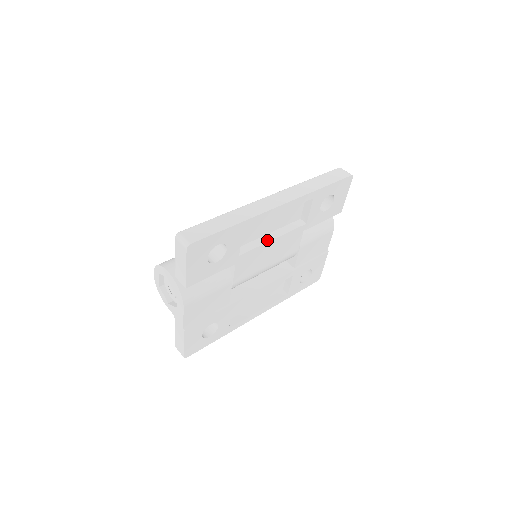
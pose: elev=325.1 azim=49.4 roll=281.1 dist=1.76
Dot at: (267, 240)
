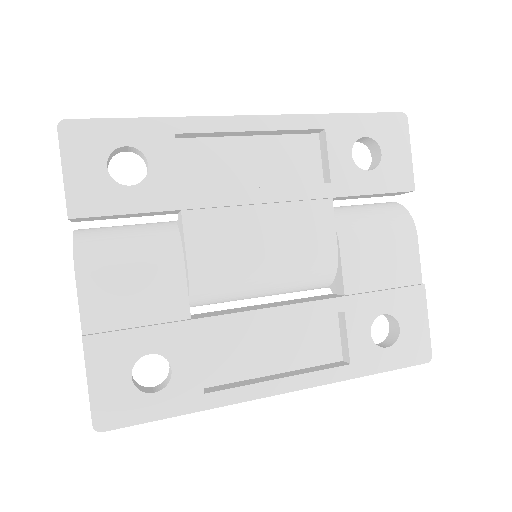
Dot at: (245, 189)
